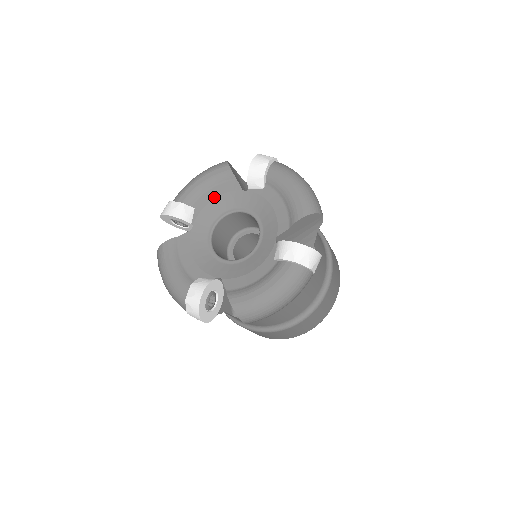
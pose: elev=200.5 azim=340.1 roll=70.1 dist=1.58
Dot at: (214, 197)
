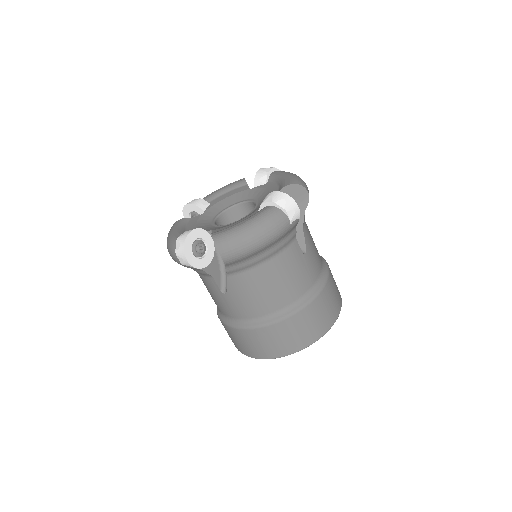
Dot at: (227, 196)
